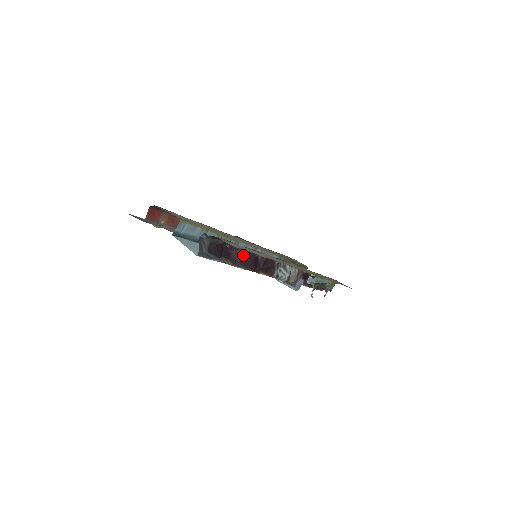
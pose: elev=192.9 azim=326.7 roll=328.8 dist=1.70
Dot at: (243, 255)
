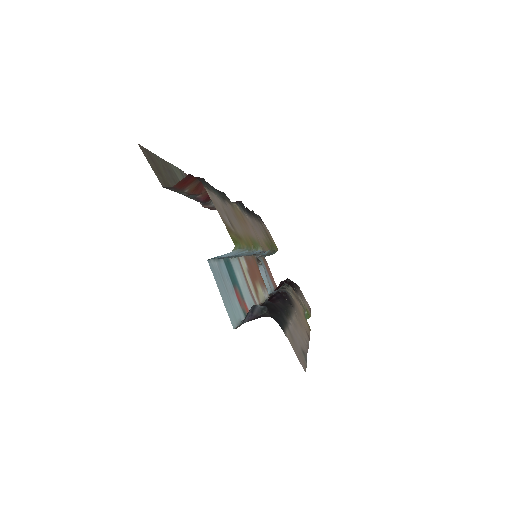
Dot at: occluded
